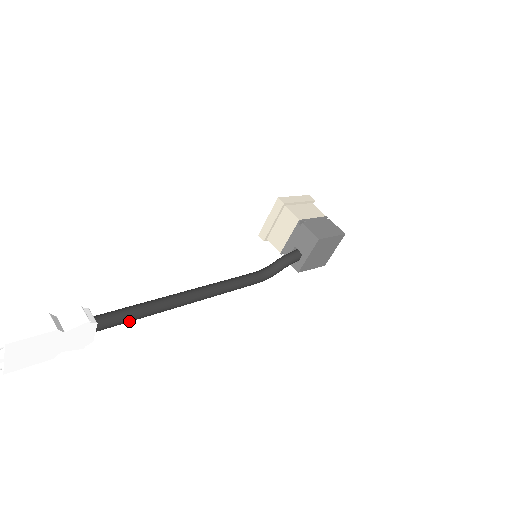
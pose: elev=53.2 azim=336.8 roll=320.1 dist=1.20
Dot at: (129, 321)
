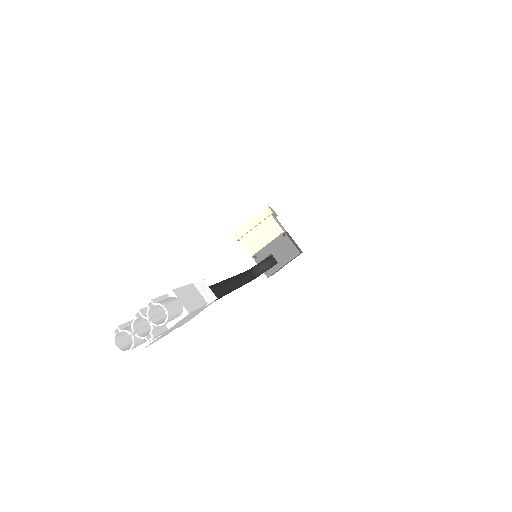
Dot at: occluded
